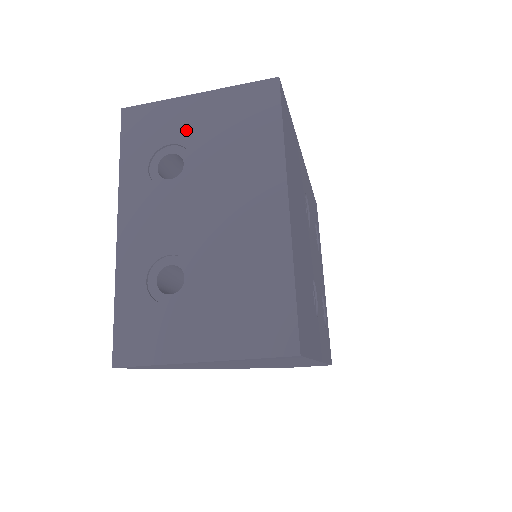
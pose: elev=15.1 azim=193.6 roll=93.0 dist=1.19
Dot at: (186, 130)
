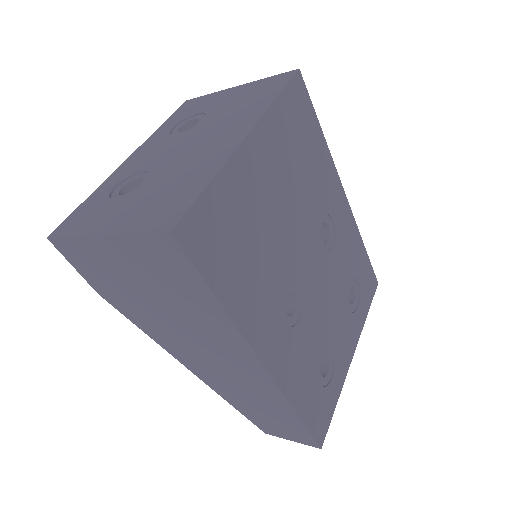
Dot at: (214, 104)
